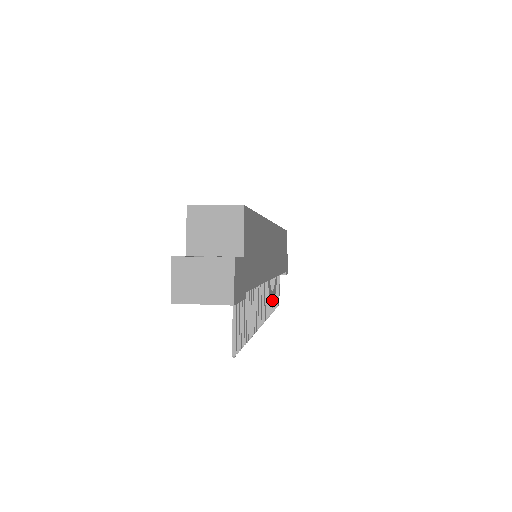
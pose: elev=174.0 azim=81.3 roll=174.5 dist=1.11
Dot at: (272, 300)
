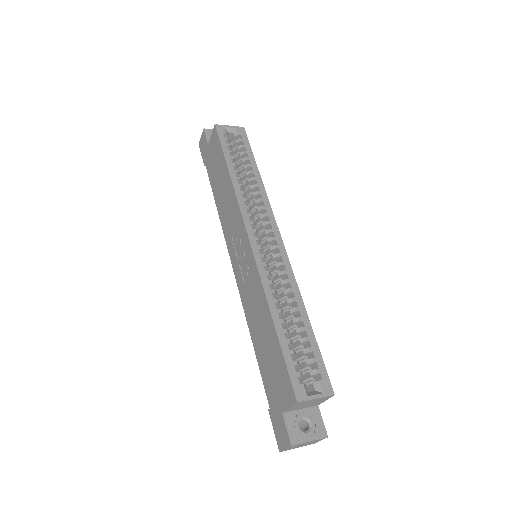
Dot at: occluded
